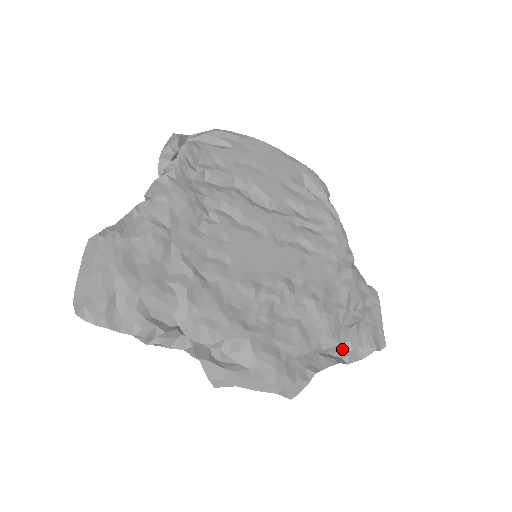
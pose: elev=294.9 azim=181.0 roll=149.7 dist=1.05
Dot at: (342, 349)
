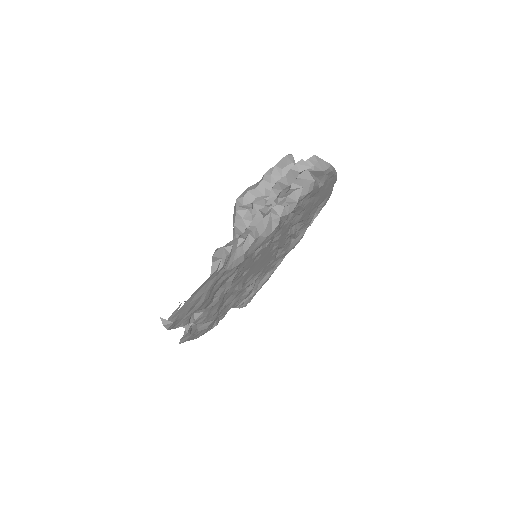
Dot at: occluded
